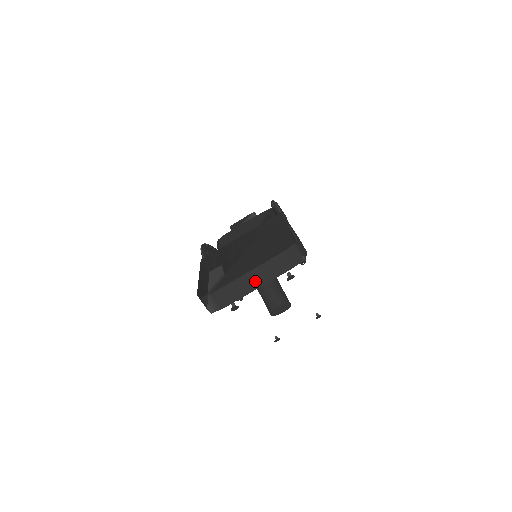
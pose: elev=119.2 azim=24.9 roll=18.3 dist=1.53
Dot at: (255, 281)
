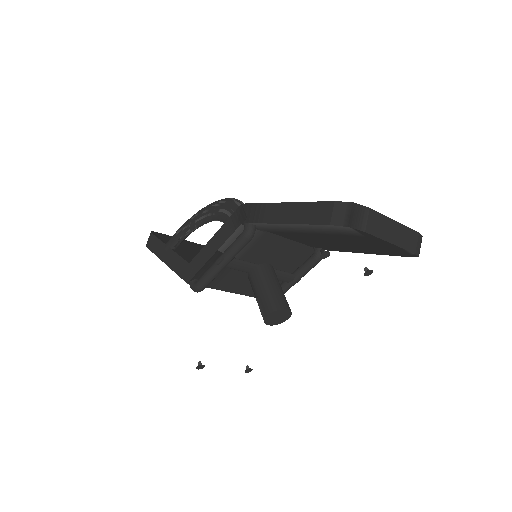
Dot at: (394, 235)
